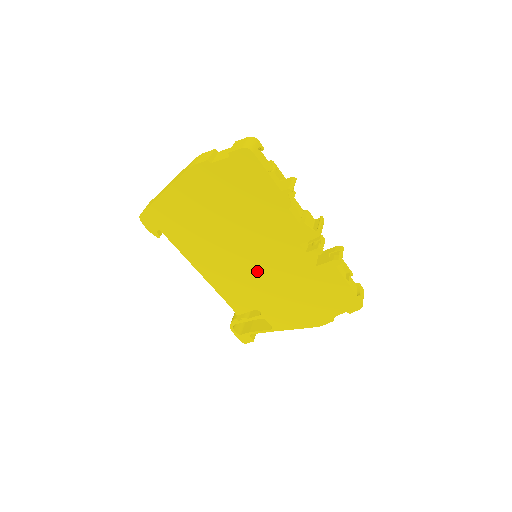
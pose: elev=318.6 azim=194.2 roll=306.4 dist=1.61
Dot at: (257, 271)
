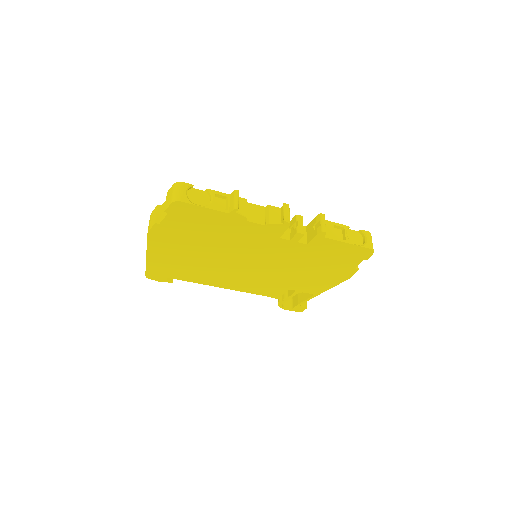
Dot at: (264, 268)
